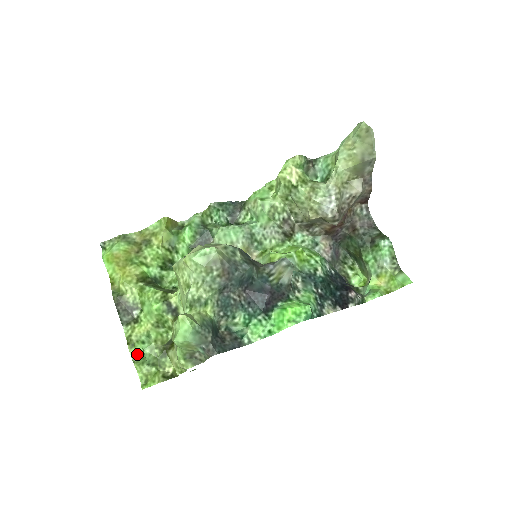
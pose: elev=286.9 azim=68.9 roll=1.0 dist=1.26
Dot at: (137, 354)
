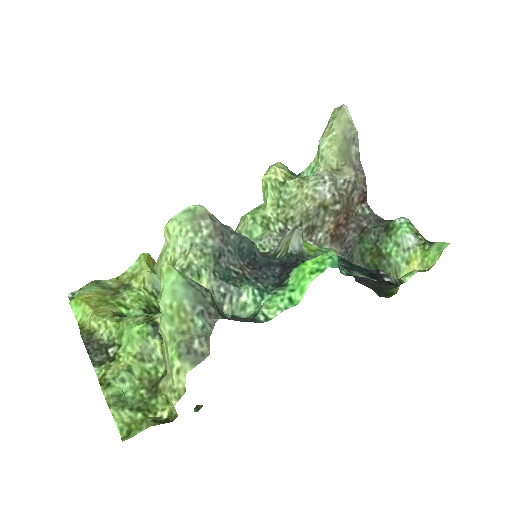
Dot at: (114, 396)
